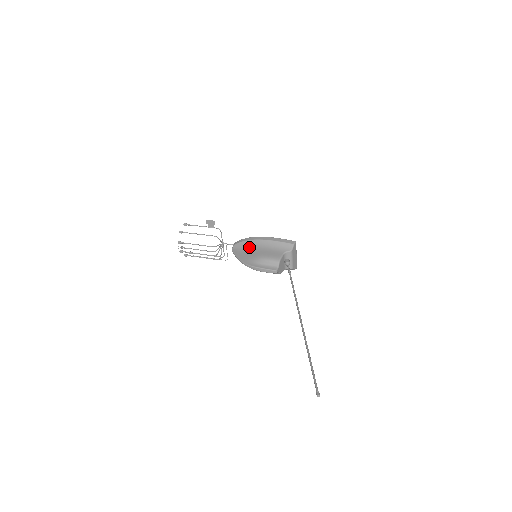
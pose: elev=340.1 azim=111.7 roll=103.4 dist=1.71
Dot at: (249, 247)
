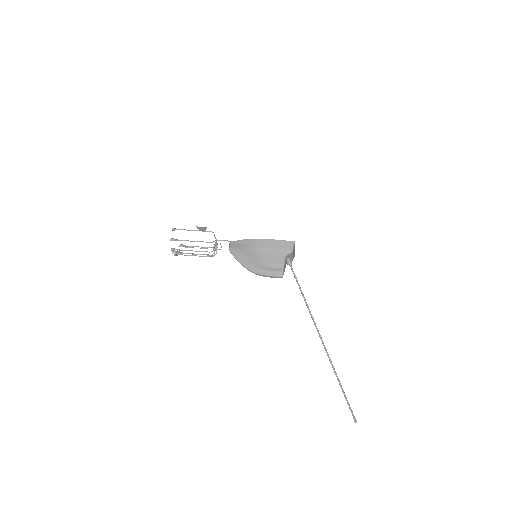
Dot at: (248, 250)
